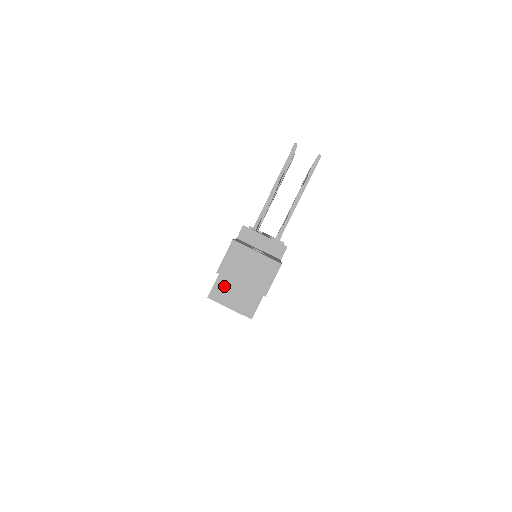
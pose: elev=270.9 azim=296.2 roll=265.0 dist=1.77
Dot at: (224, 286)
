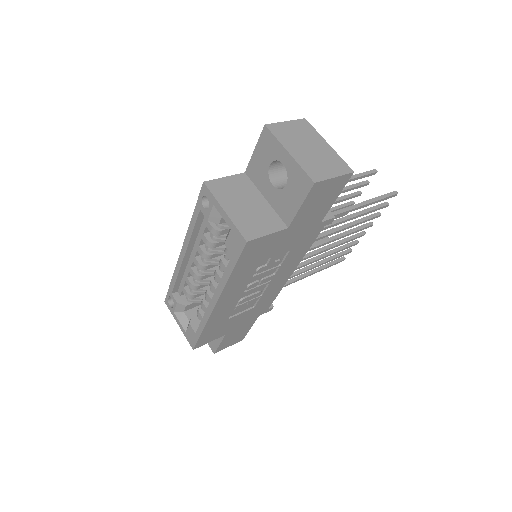
Dot at: (235, 187)
